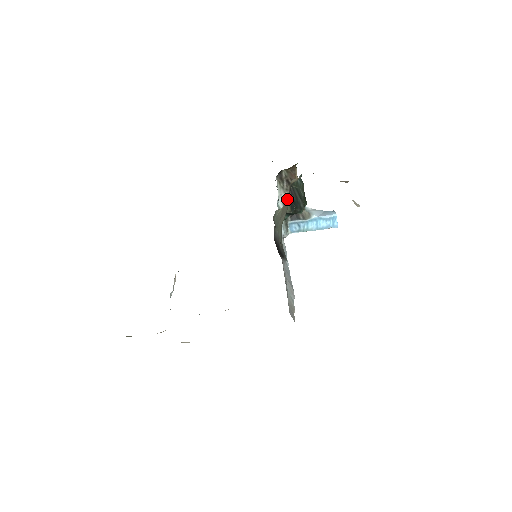
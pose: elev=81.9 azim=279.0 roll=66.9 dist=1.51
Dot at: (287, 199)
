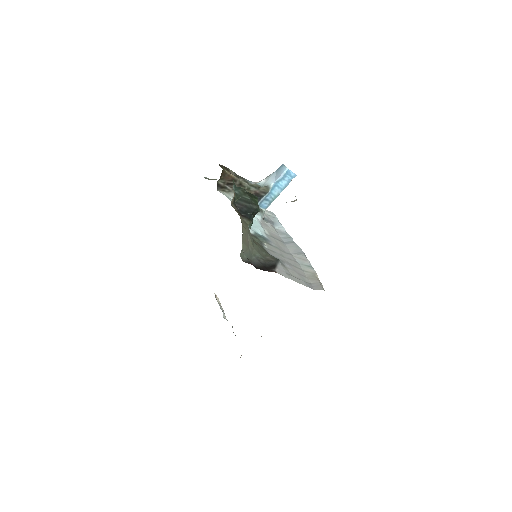
Dot at: occluded
